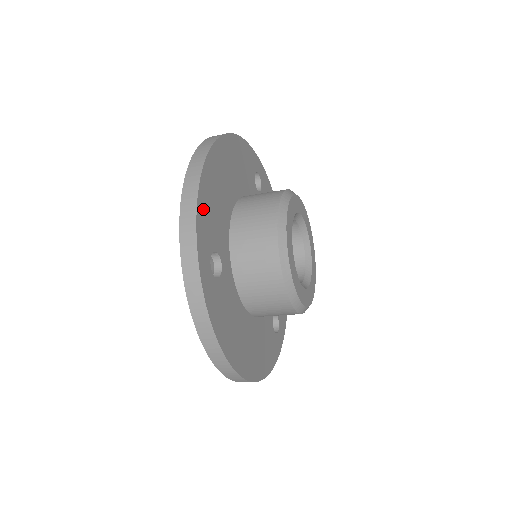
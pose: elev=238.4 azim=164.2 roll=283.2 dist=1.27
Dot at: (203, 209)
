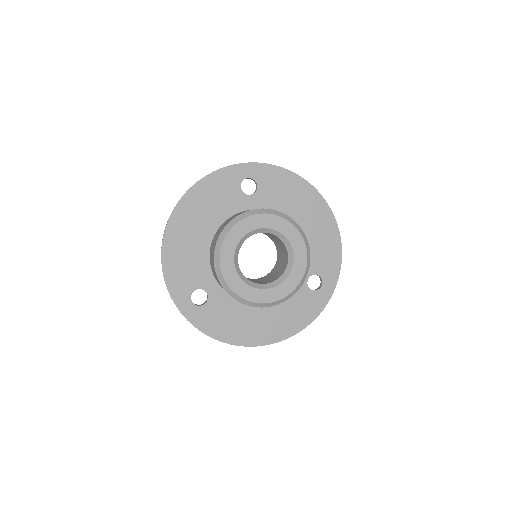
Dot at: (172, 274)
